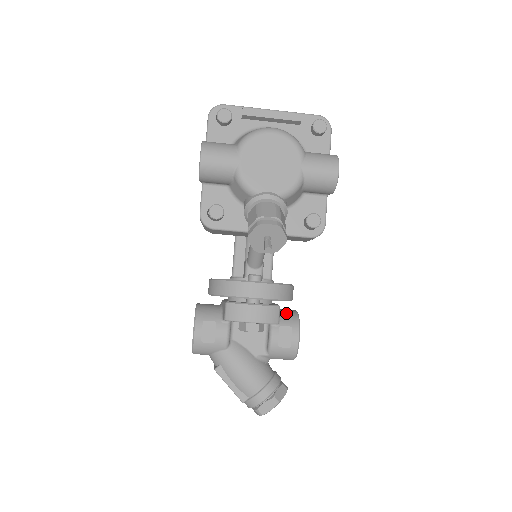
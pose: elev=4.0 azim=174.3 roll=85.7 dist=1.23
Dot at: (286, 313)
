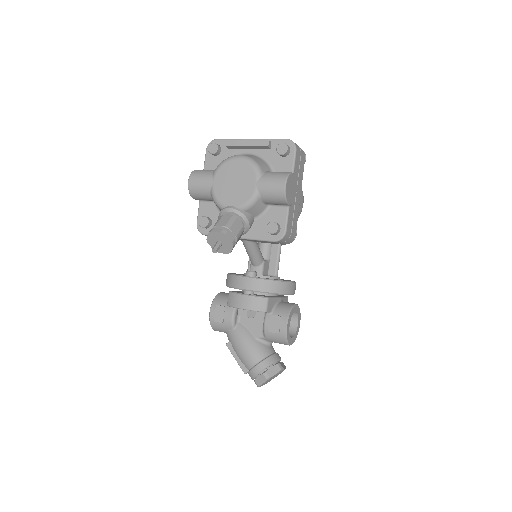
Dot at: (282, 305)
